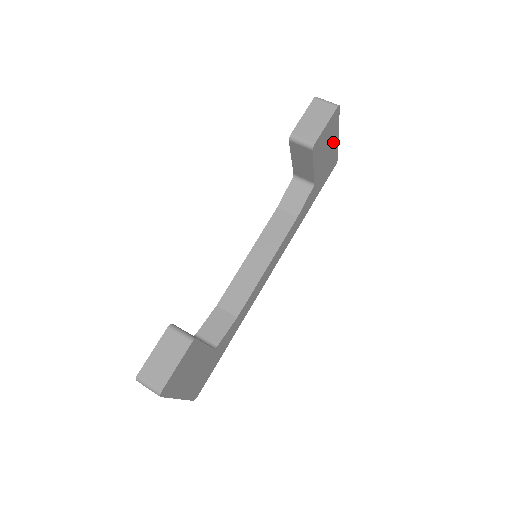
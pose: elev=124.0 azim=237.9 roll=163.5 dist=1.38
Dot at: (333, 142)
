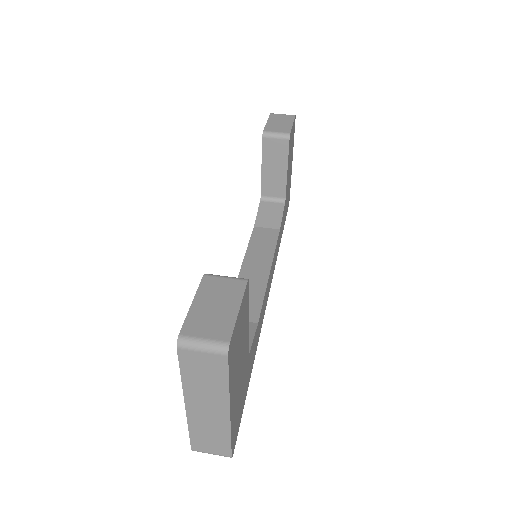
Dot at: (291, 163)
